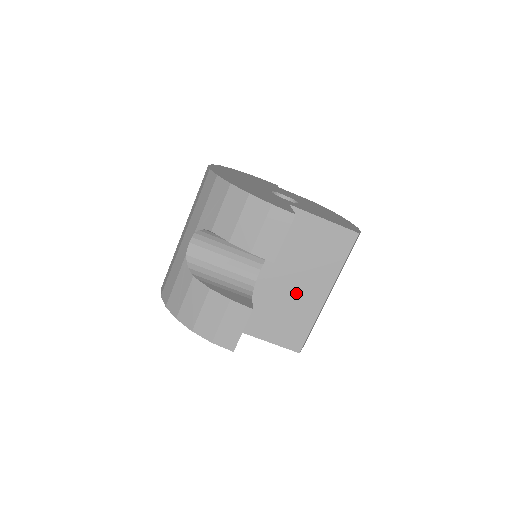
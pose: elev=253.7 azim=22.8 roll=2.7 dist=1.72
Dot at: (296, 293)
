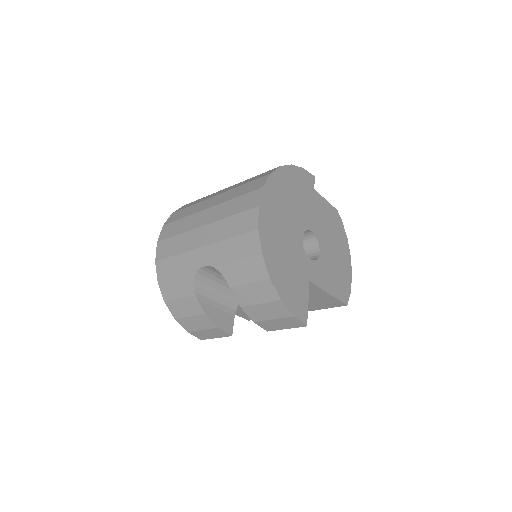
Dot at: occluded
